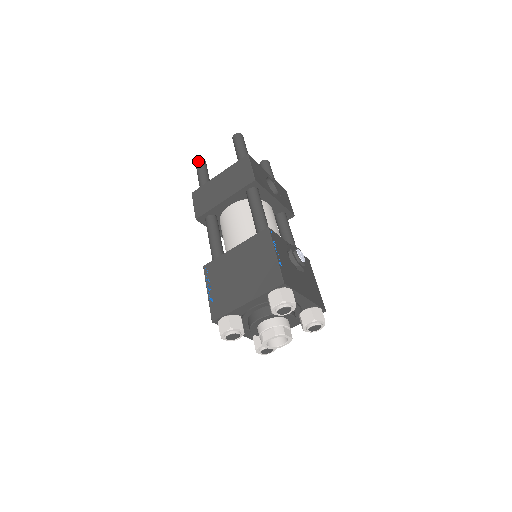
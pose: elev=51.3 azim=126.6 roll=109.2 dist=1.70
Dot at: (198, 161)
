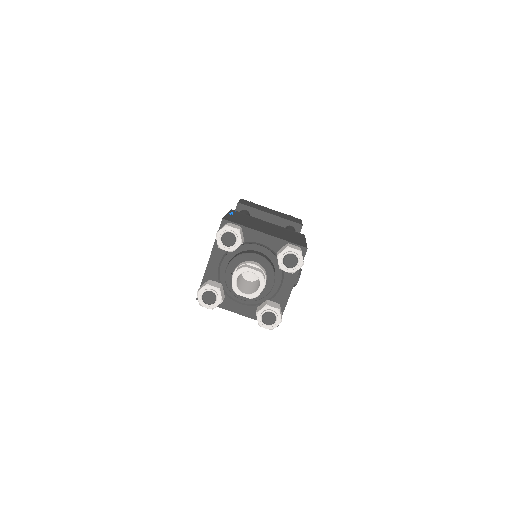
Dot at: occluded
